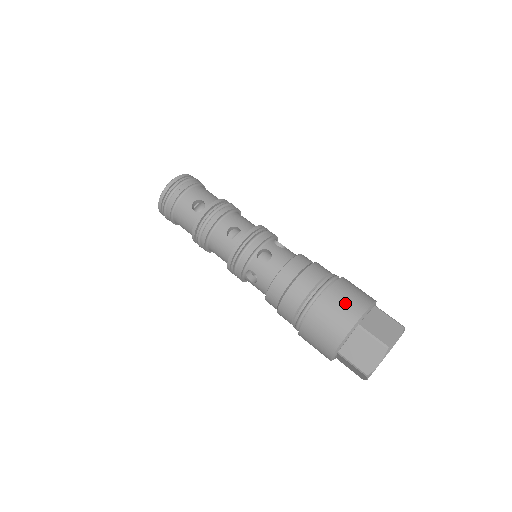
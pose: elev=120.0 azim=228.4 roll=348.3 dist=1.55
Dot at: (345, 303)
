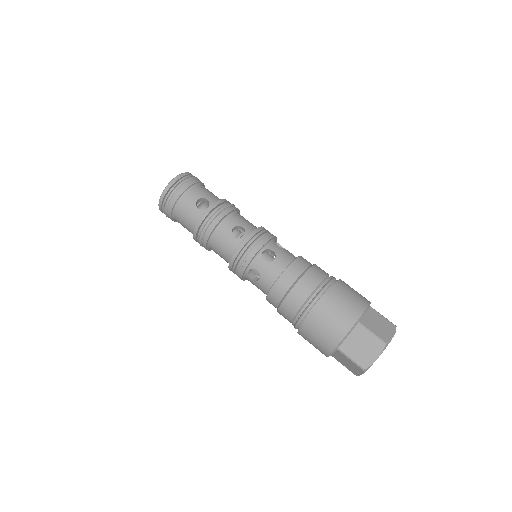
Dot at: (347, 302)
